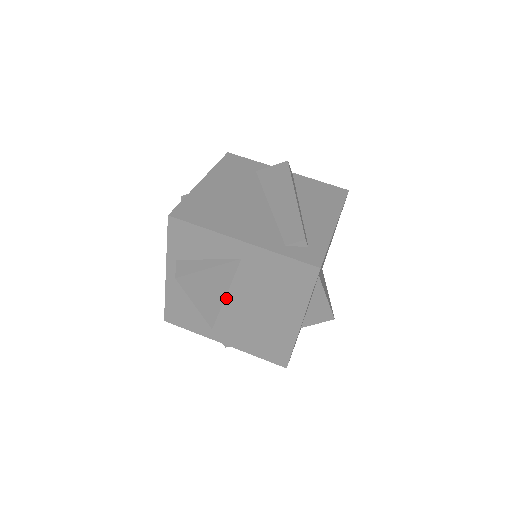
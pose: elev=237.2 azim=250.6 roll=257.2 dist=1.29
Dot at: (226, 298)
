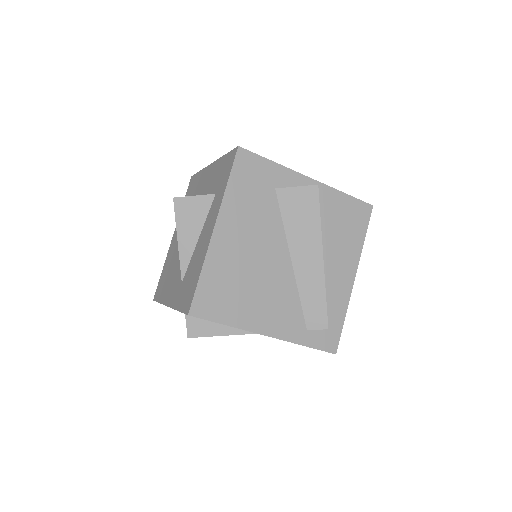
Dot at: occluded
